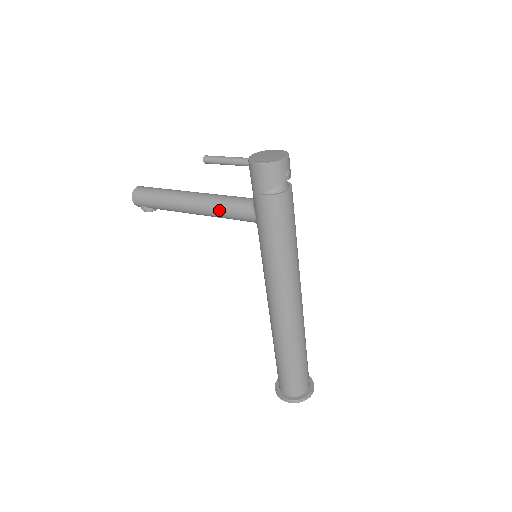
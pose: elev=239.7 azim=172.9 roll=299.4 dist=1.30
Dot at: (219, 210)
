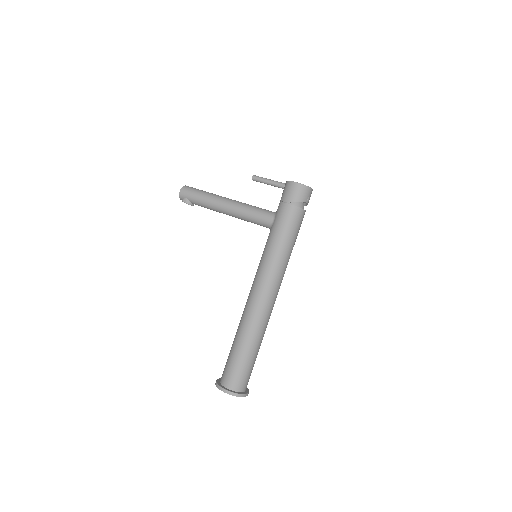
Dot at: (248, 211)
